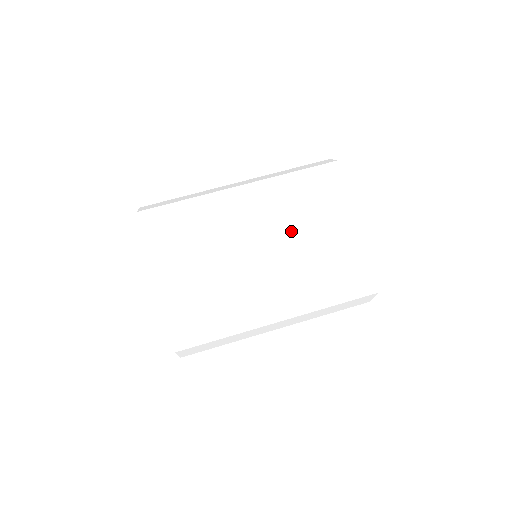
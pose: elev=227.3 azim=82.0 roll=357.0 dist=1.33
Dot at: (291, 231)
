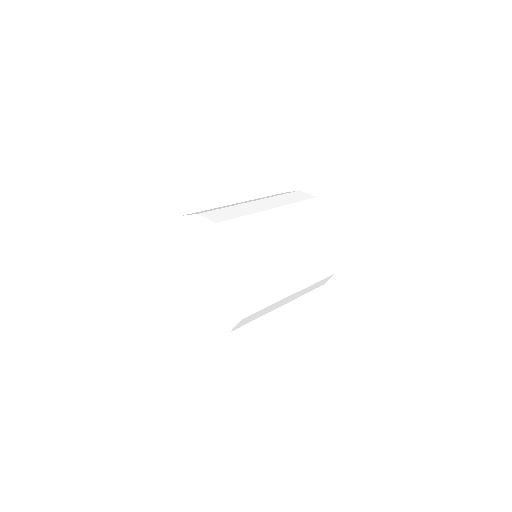
Dot at: (312, 272)
